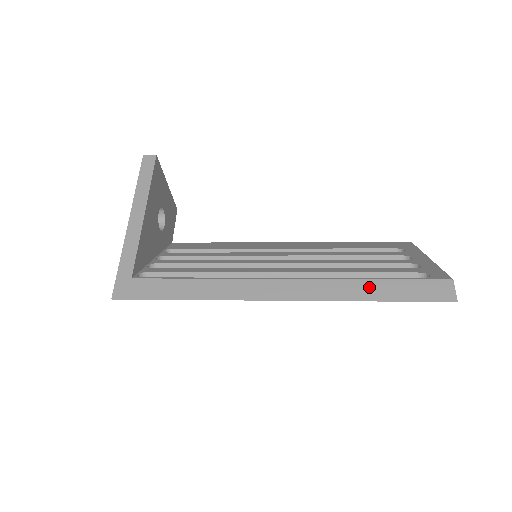
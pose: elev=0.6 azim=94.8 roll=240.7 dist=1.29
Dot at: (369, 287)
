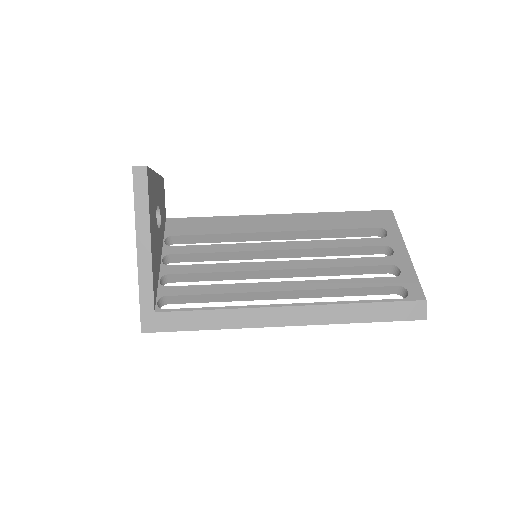
Dot at: (359, 310)
